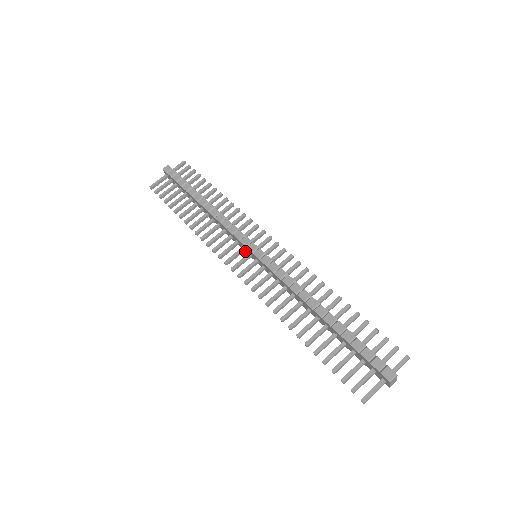
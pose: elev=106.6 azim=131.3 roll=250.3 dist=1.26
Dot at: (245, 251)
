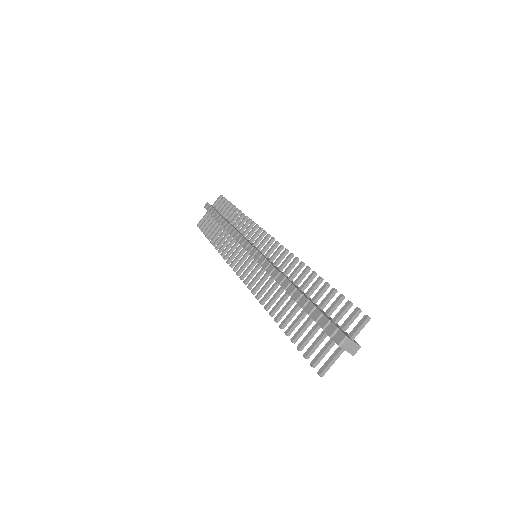
Dot at: occluded
